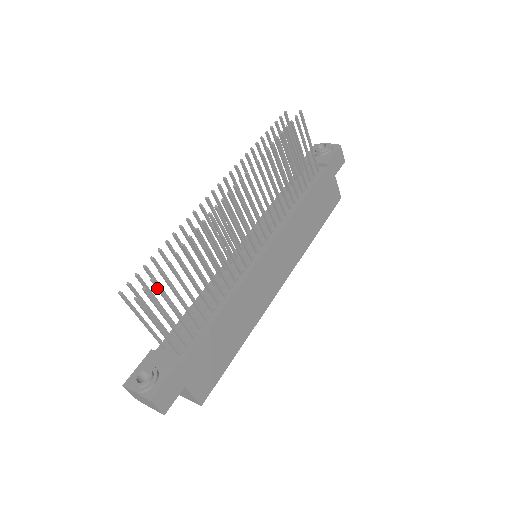
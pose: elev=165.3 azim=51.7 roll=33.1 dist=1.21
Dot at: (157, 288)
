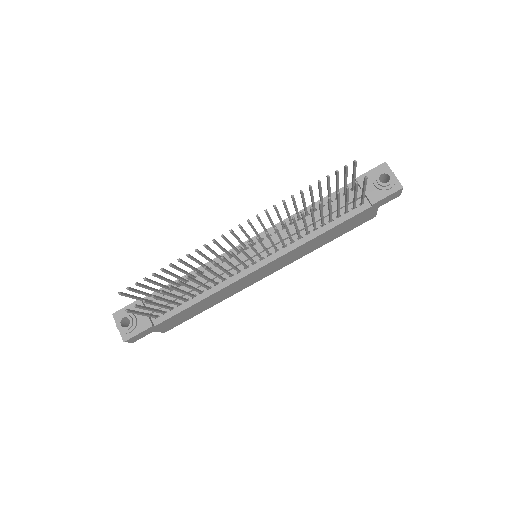
Dot at: (147, 303)
